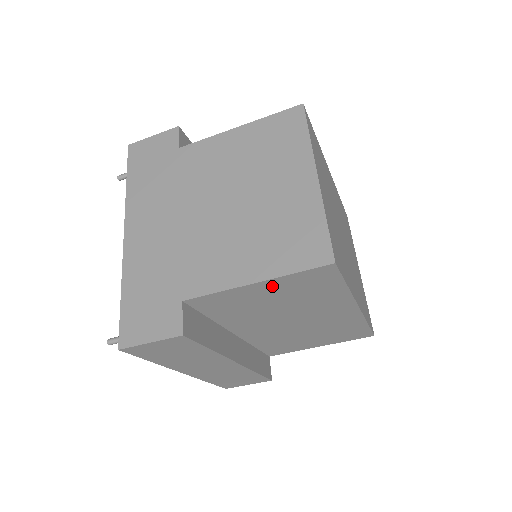
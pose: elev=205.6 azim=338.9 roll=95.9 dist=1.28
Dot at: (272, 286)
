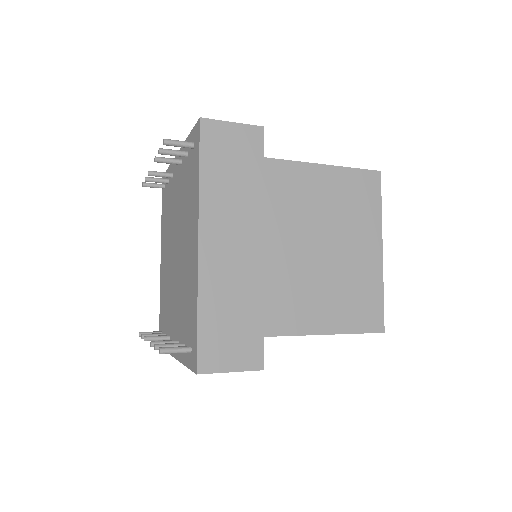
Dot at: occluded
